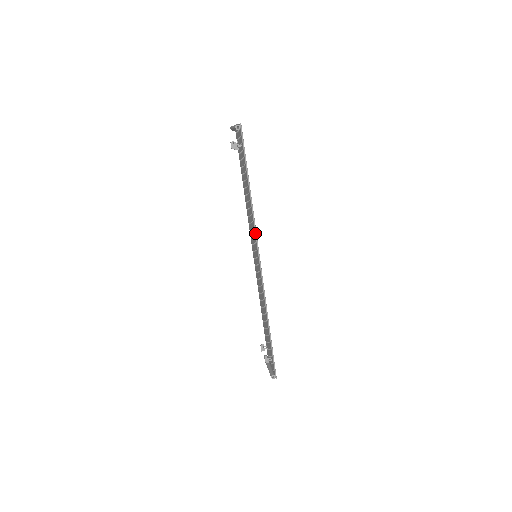
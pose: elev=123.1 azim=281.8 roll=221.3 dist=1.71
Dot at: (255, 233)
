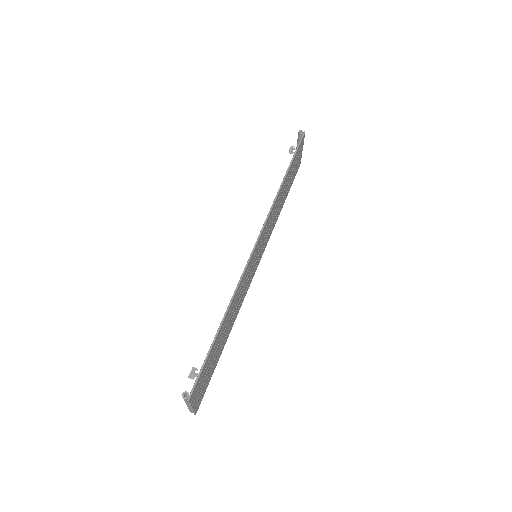
Dot at: (268, 213)
